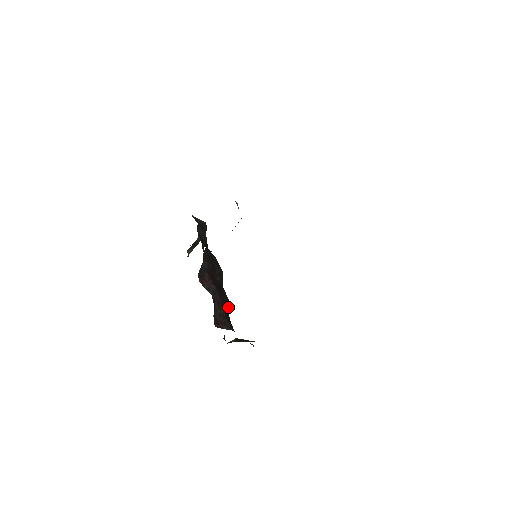
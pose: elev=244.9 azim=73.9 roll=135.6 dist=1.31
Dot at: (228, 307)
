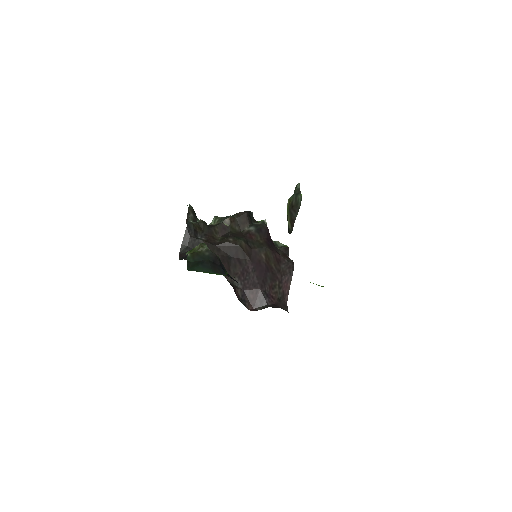
Dot at: (271, 253)
